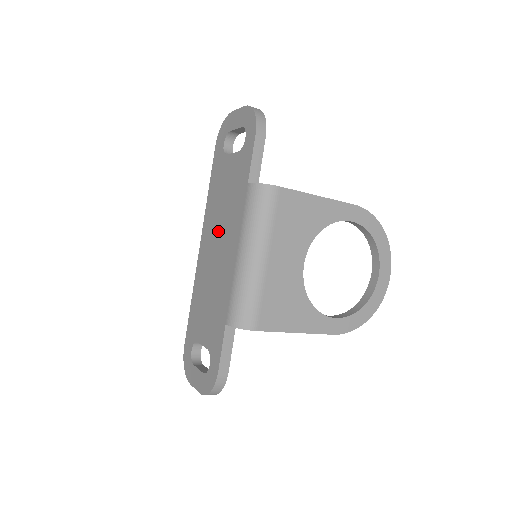
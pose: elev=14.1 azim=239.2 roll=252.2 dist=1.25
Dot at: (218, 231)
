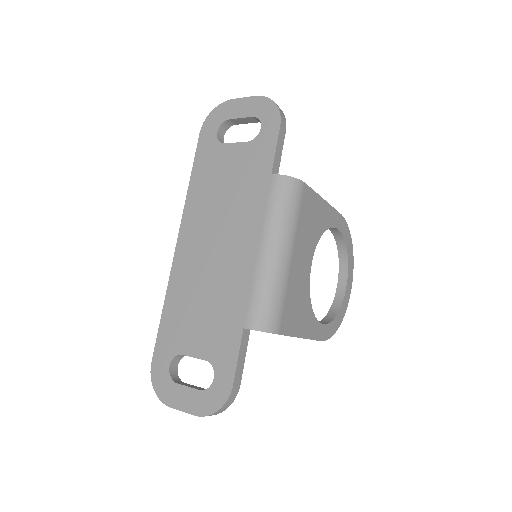
Dot at: (216, 225)
